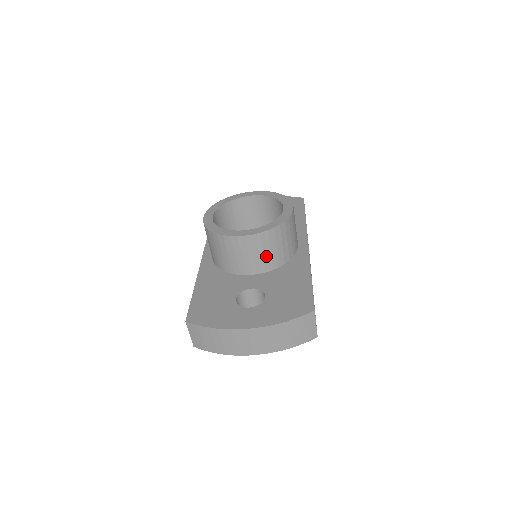
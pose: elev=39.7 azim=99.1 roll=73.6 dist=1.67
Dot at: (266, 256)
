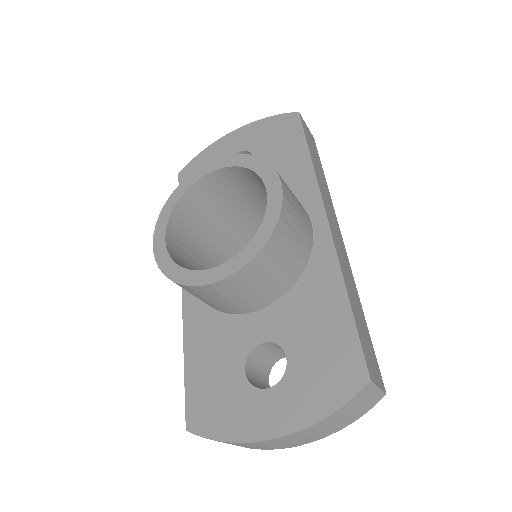
Dot at: (266, 286)
